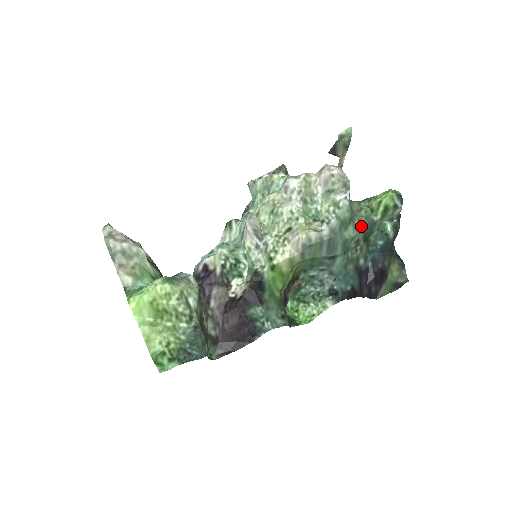
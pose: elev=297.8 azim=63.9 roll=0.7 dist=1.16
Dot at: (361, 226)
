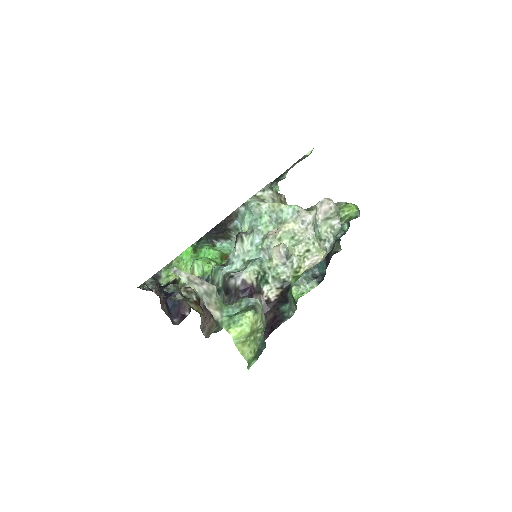
Dot at: occluded
